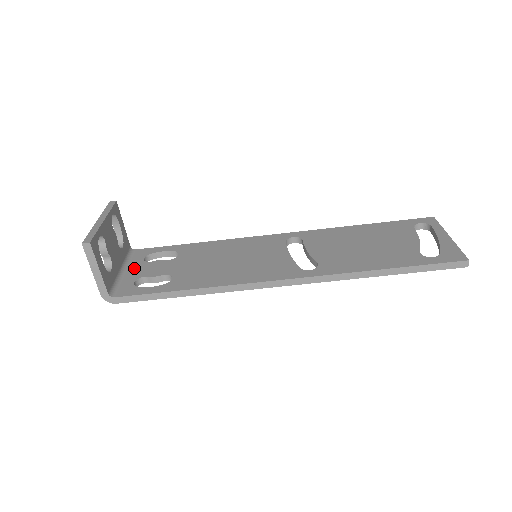
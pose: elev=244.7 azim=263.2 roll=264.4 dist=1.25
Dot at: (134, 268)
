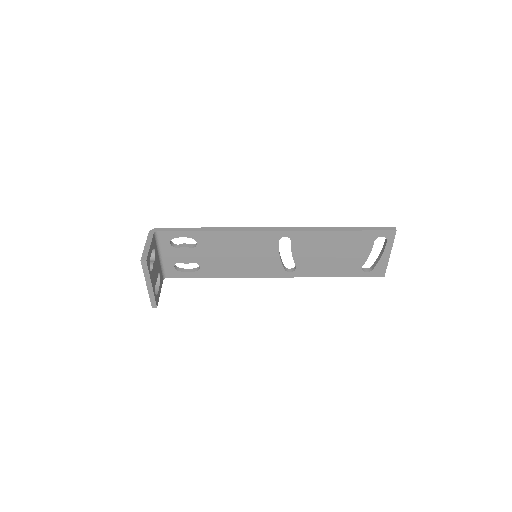
Dot at: (167, 253)
